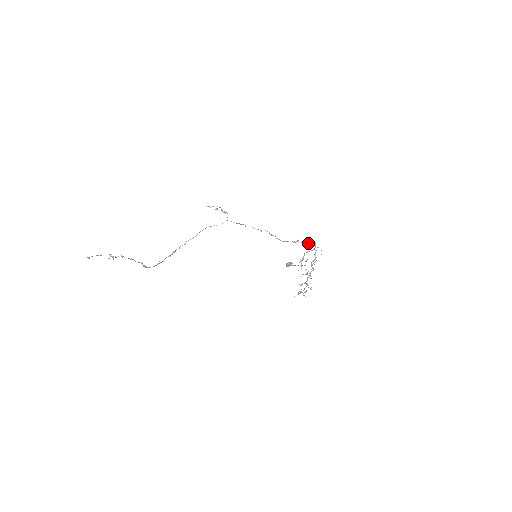
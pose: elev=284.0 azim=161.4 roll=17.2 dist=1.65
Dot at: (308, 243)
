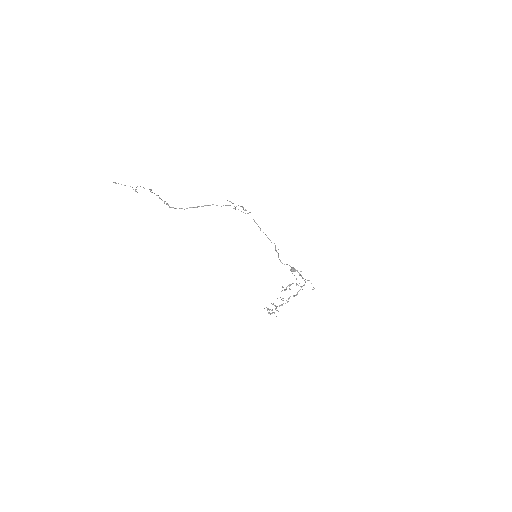
Dot at: (302, 277)
